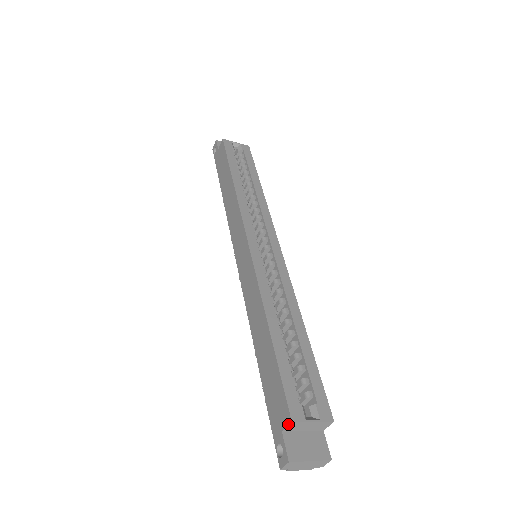
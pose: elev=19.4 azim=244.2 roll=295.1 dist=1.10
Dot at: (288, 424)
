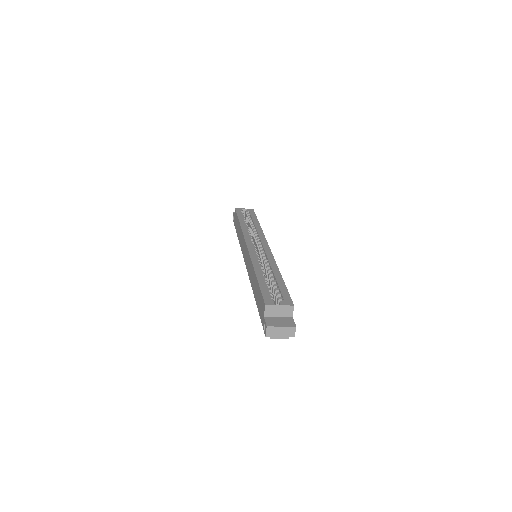
Dot at: (264, 308)
